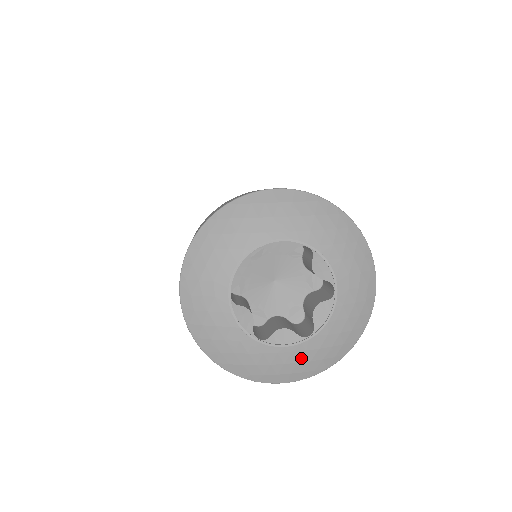
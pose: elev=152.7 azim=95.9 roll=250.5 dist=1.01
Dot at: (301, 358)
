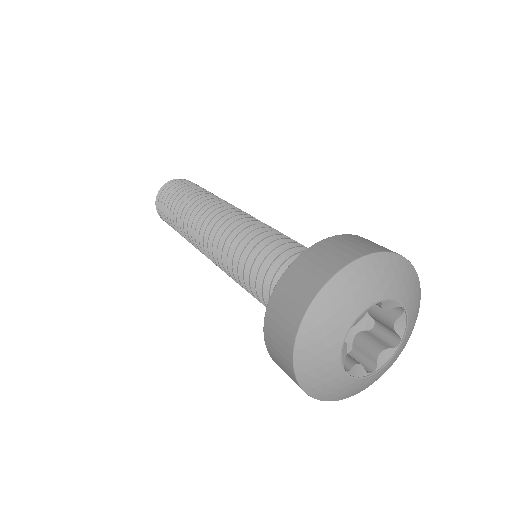
Dot at: (398, 355)
